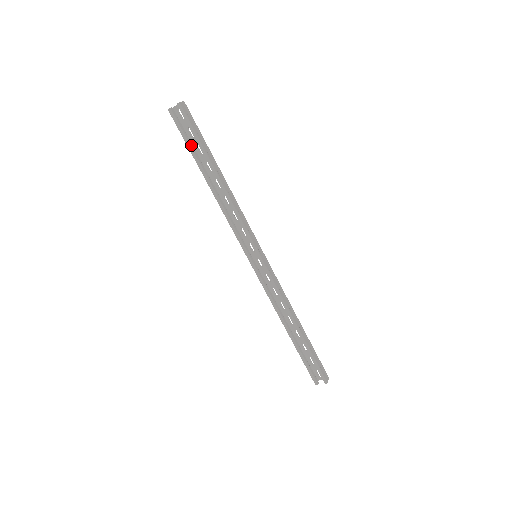
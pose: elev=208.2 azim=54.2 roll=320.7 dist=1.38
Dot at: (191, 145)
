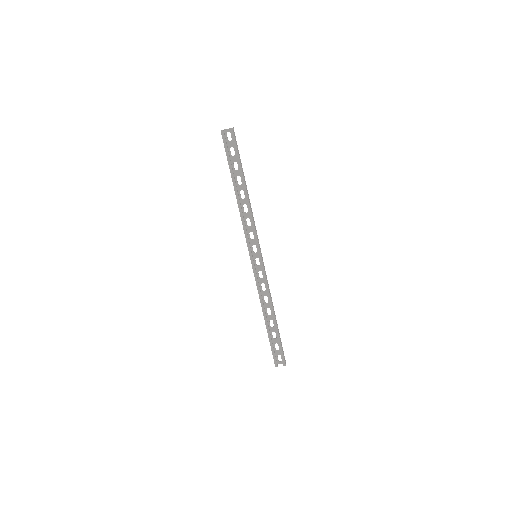
Dot at: (230, 161)
